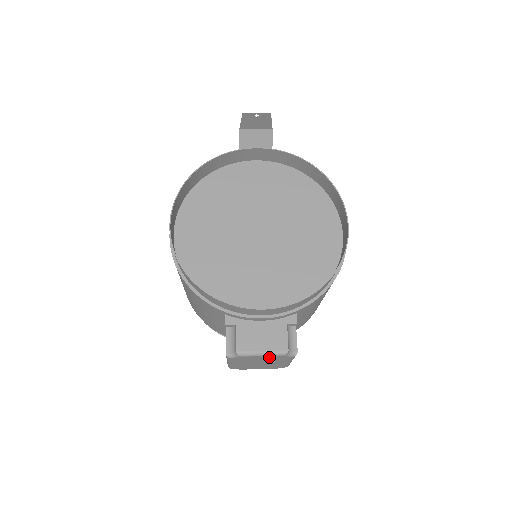
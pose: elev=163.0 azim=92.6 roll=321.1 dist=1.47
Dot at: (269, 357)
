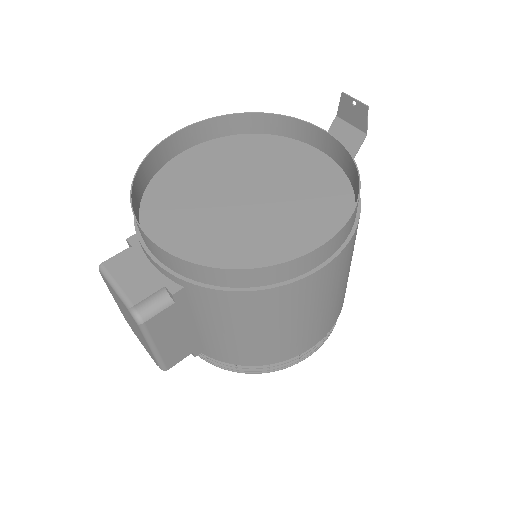
Dot at: occluded
